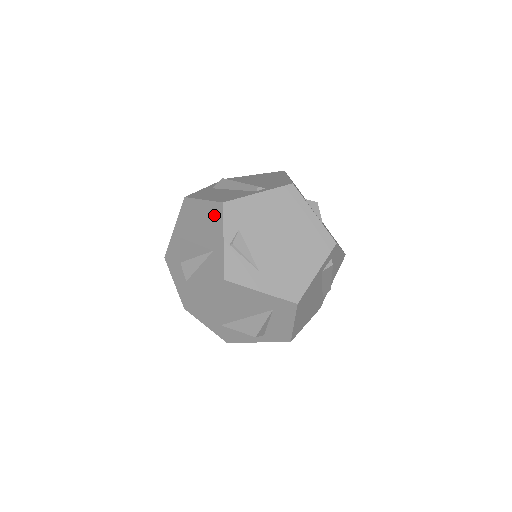
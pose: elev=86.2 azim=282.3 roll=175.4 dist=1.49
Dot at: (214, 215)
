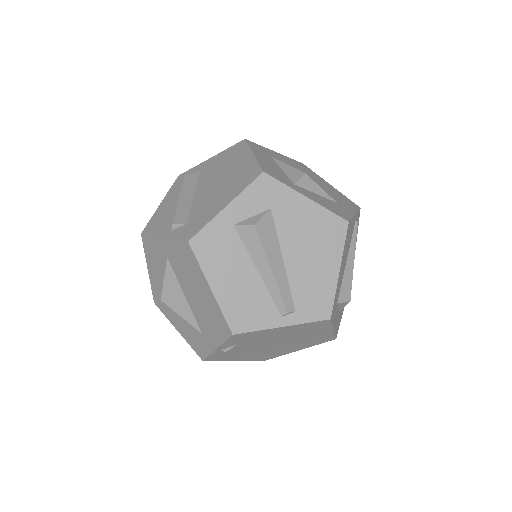
Dot at: (217, 322)
